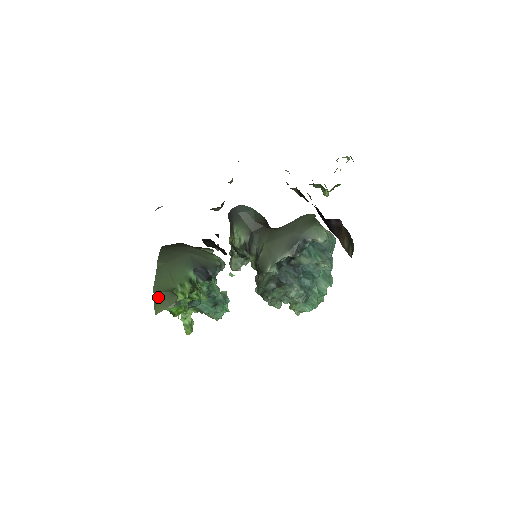
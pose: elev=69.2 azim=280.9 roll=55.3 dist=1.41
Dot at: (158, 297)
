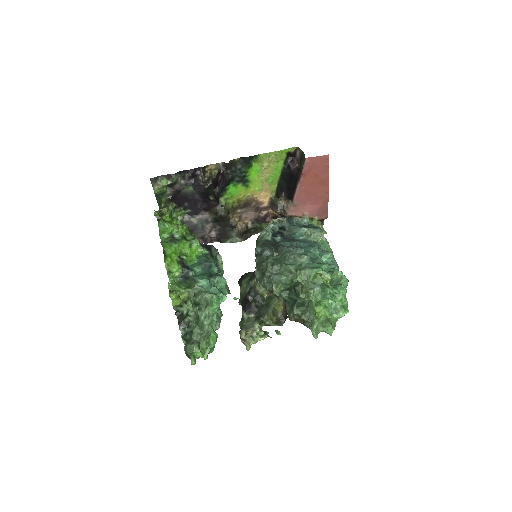
Dot at: occluded
